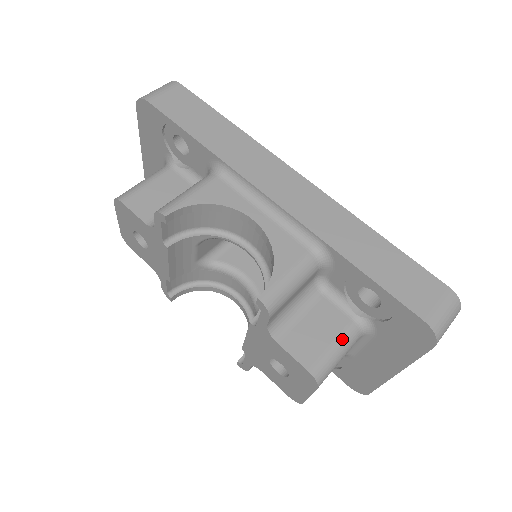
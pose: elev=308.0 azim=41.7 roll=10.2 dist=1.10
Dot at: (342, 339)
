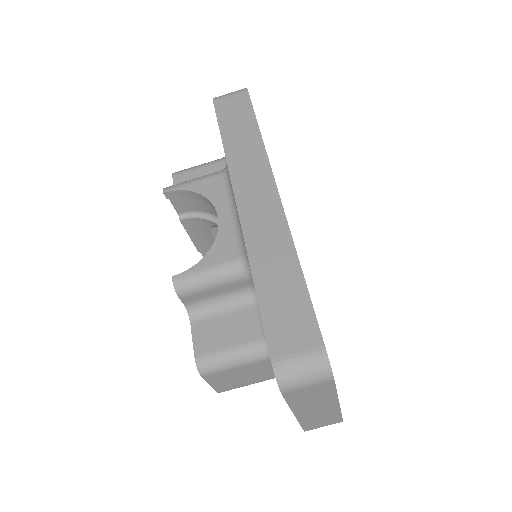
Dot at: (241, 349)
